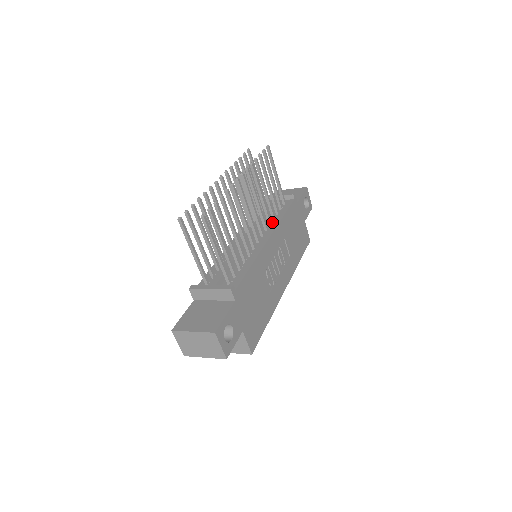
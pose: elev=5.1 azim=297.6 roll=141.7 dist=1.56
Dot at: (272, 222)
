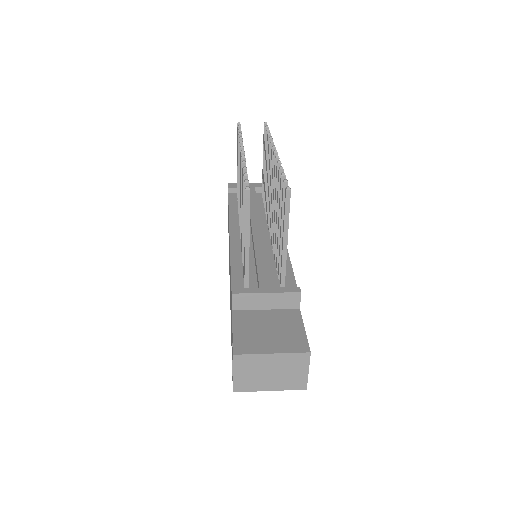
Dot at: occluded
